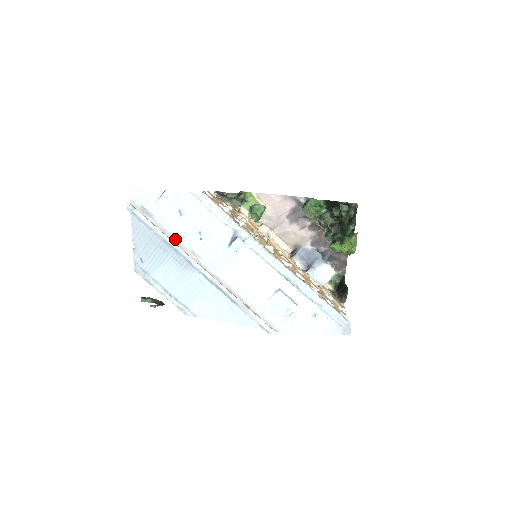
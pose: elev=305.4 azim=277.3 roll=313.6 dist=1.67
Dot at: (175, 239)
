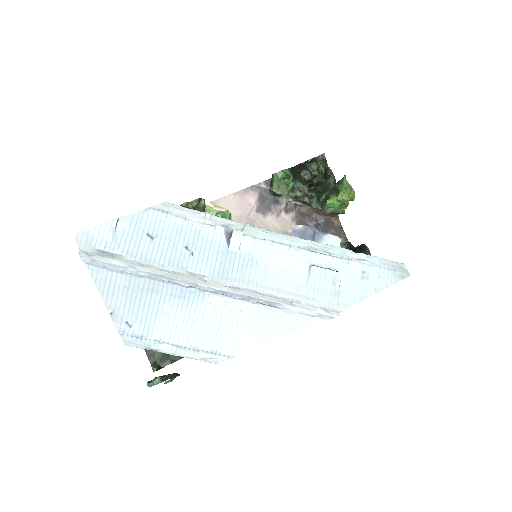
Dot at: (161, 269)
